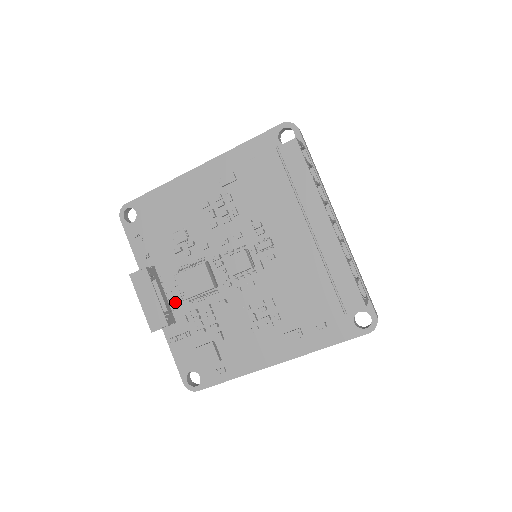
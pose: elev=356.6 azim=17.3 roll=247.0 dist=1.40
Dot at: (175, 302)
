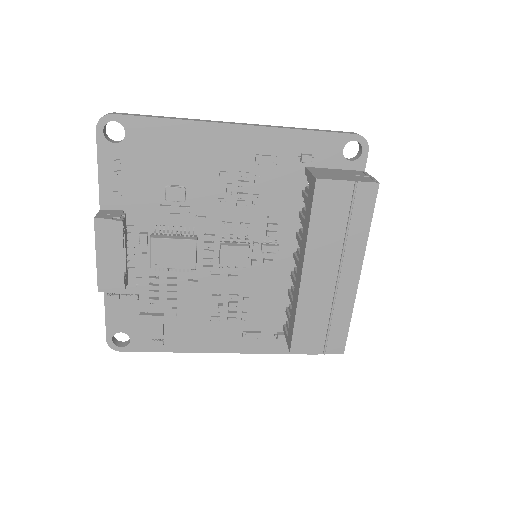
Dot at: (134, 259)
